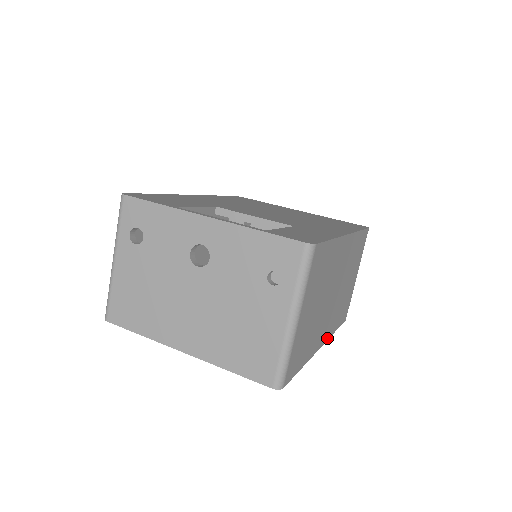
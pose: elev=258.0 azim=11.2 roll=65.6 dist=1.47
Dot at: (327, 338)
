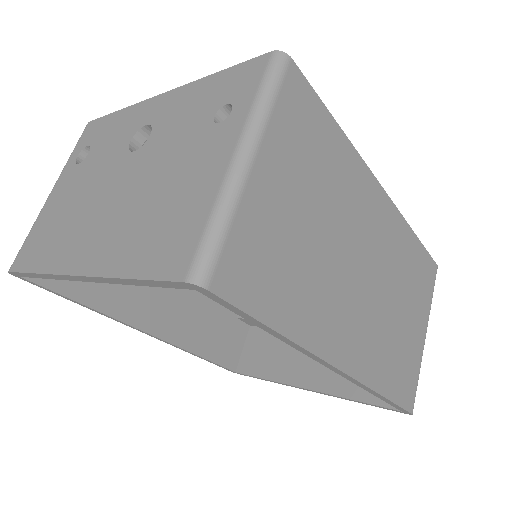
Dot at: (358, 376)
